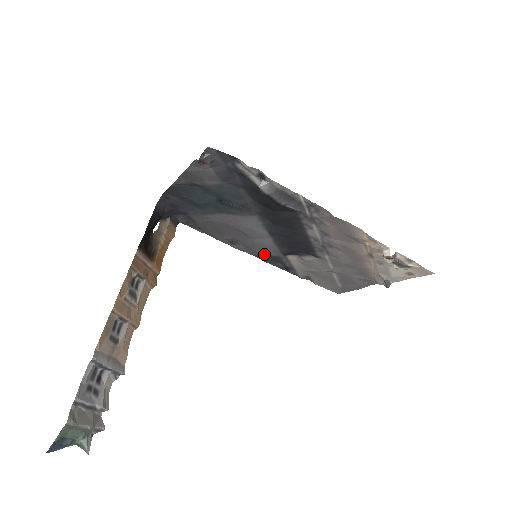
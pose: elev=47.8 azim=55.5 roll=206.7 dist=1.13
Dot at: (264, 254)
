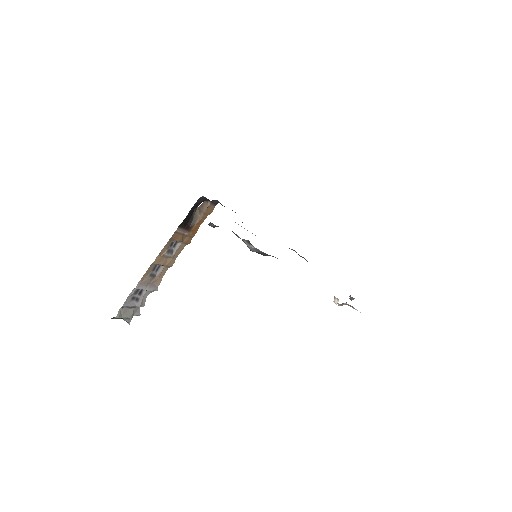
Dot at: occluded
